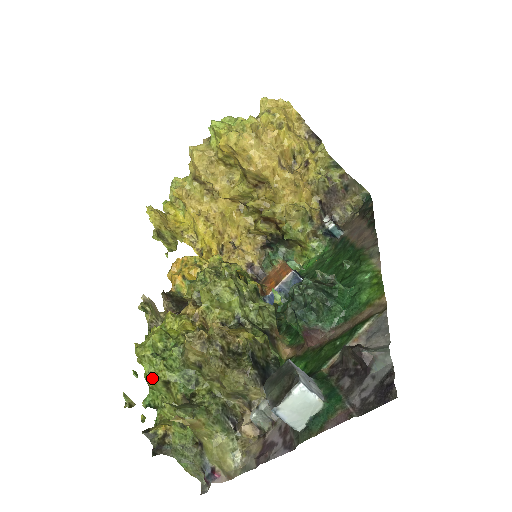
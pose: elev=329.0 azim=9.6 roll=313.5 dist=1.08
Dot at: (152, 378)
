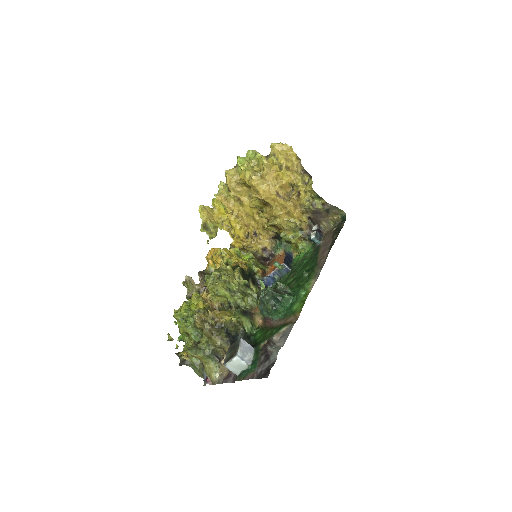
Dot at: (181, 329)
